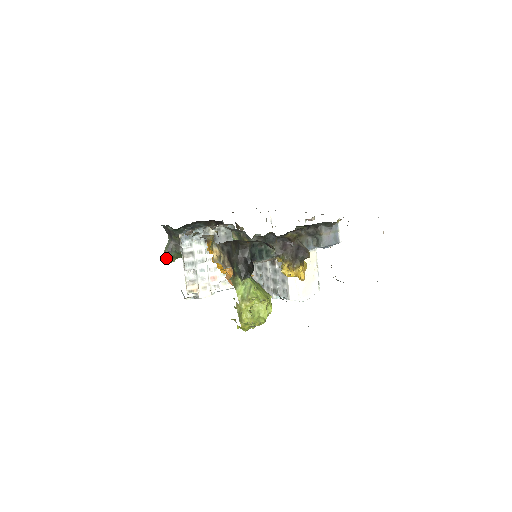
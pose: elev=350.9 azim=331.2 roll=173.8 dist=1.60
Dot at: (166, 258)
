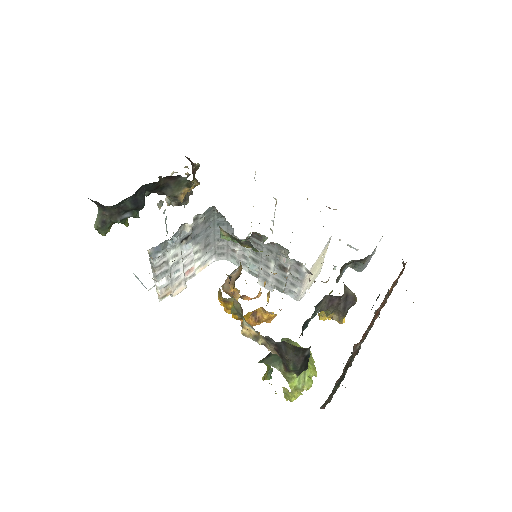
Dot at: (98, 232)
